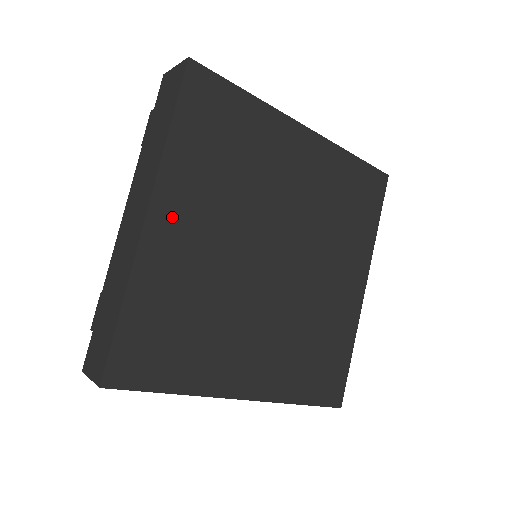
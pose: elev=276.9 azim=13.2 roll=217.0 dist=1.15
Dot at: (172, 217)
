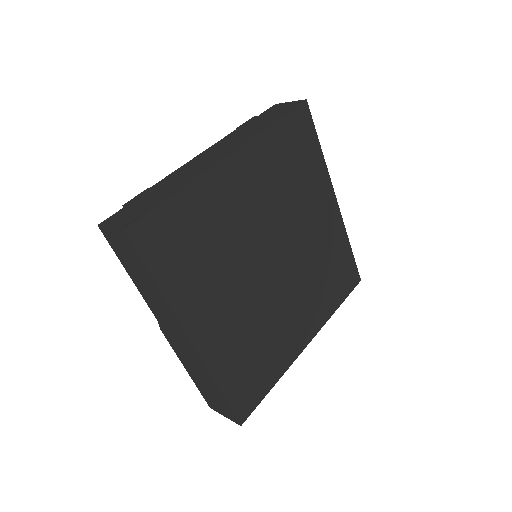
Dot at: (240, 171)
